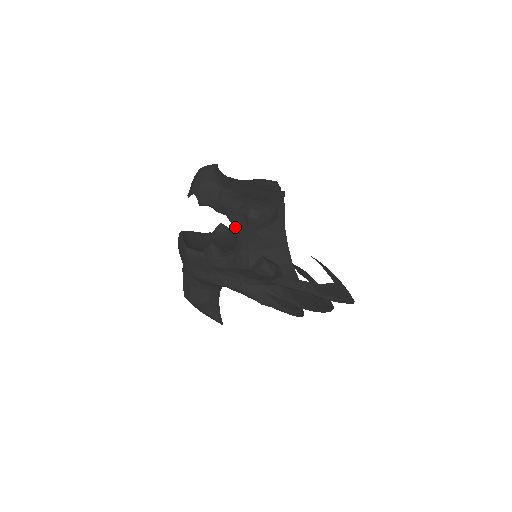
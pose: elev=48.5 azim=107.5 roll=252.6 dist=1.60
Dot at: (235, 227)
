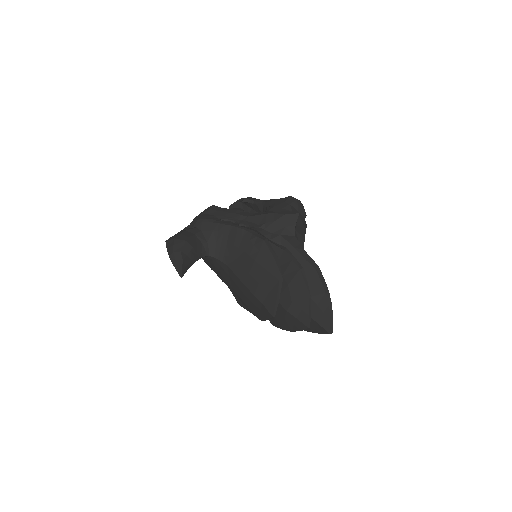
Dot at: (272, 203)
